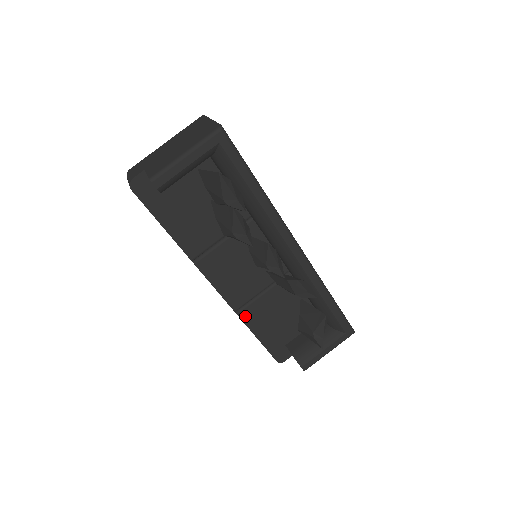
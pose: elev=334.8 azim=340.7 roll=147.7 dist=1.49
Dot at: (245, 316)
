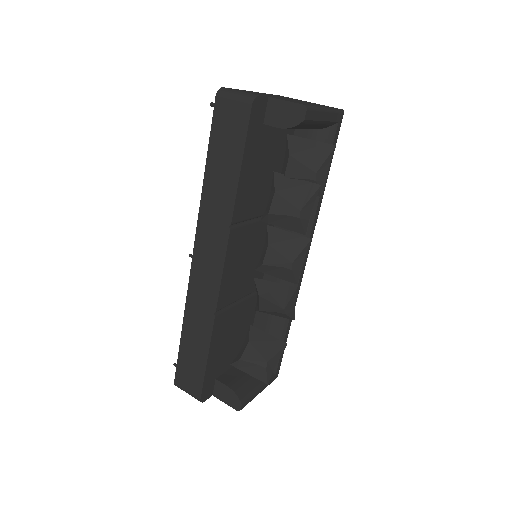
Dot at: (217, 322)
